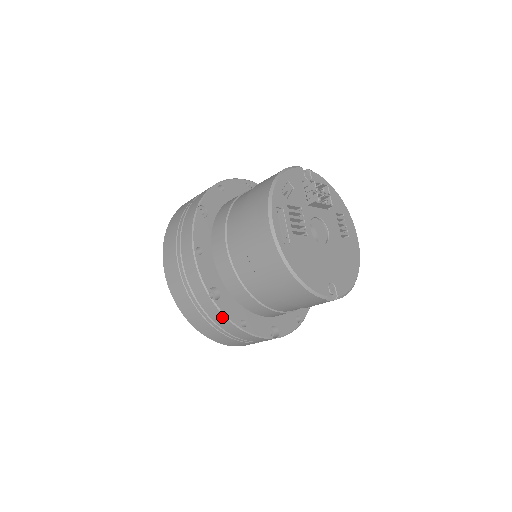
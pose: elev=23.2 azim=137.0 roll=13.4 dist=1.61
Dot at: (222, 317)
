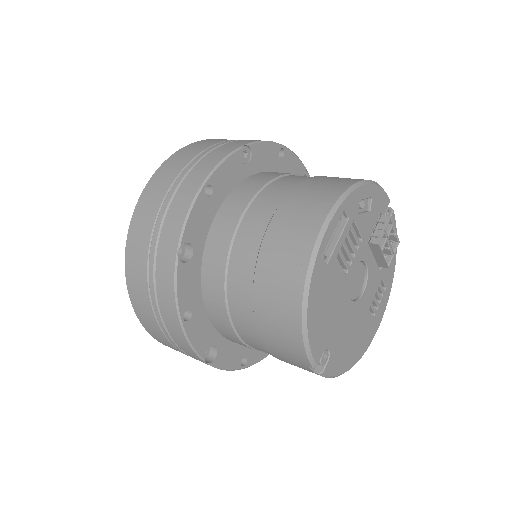
Dot at: (171, 287)
